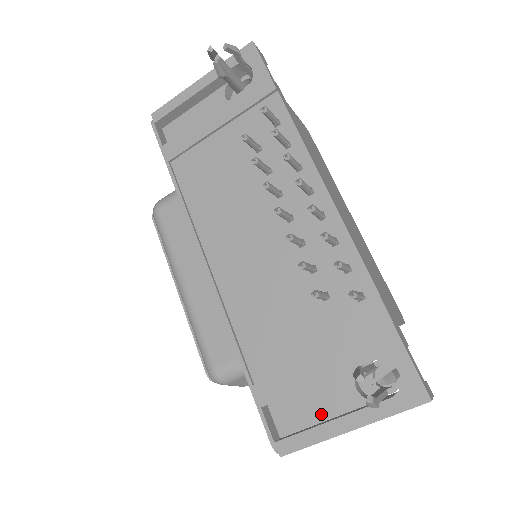
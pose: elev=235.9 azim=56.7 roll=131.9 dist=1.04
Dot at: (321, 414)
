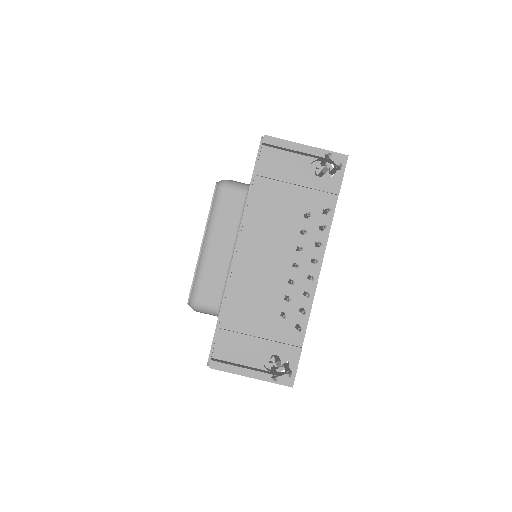
Dot at: (239, 360)
